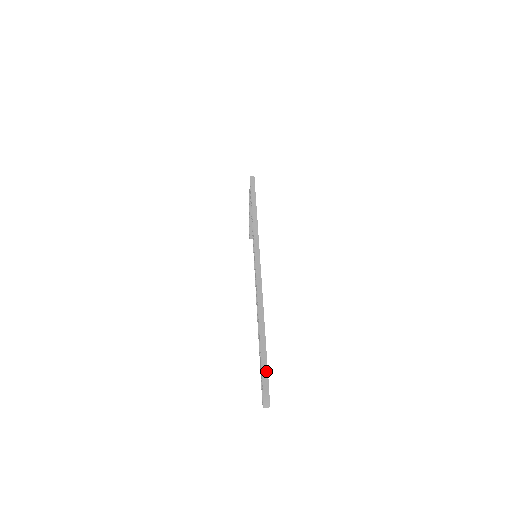
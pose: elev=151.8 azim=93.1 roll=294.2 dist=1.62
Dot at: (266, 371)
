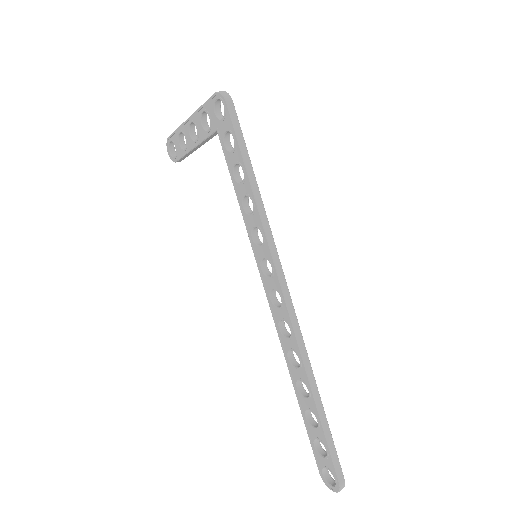
Dot at: (337, 457)
